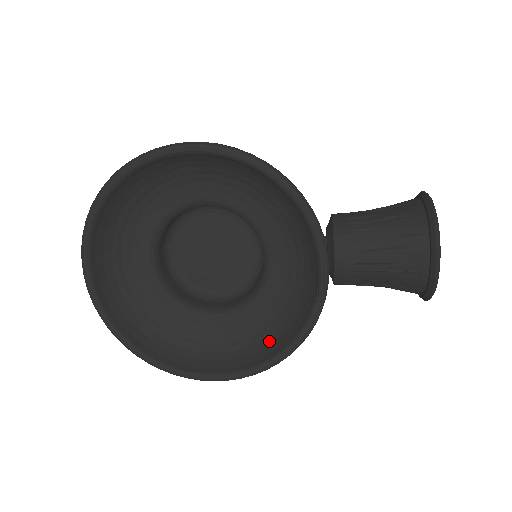
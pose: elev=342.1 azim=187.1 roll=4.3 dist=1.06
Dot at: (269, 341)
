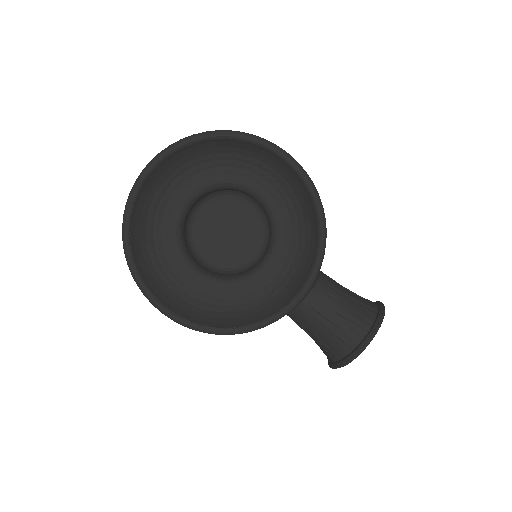
Dot at: (221, 316)
